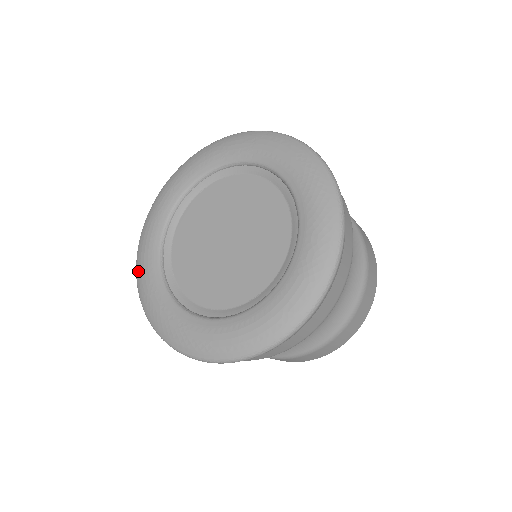
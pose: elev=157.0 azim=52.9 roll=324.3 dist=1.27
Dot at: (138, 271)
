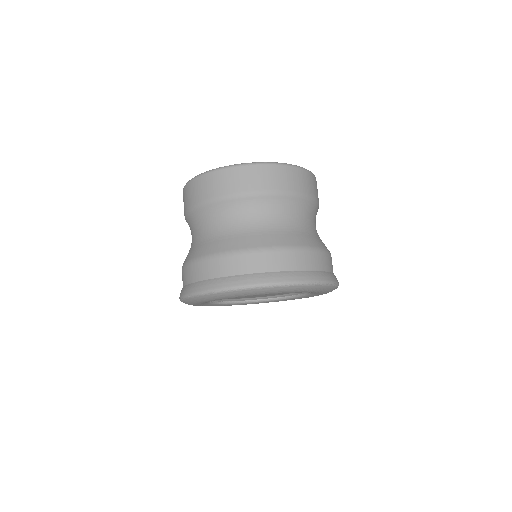
Dot at: occluded
